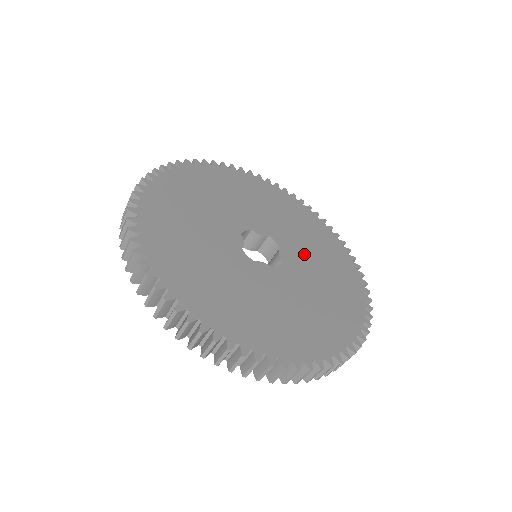
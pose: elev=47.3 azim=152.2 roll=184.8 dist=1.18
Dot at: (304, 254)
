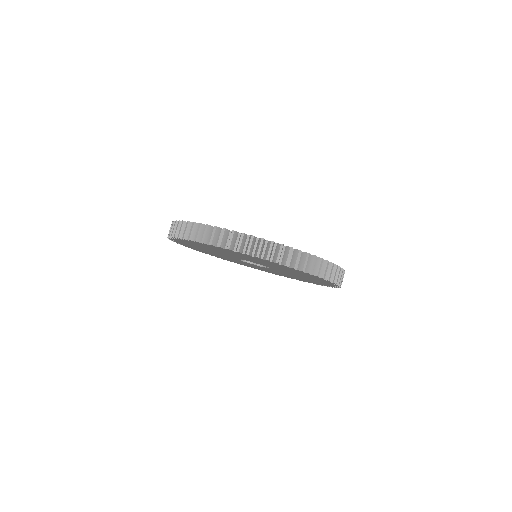
Dot at: occluded
